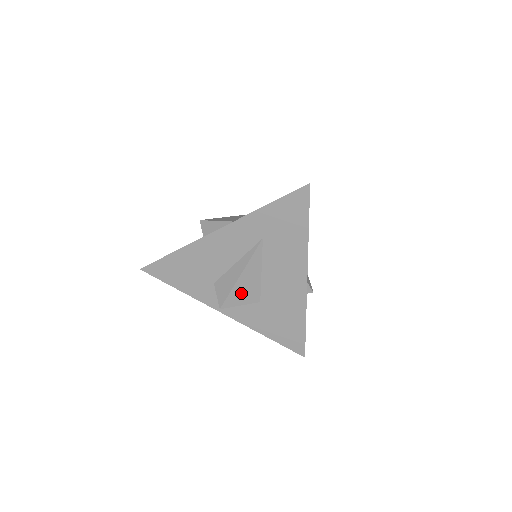
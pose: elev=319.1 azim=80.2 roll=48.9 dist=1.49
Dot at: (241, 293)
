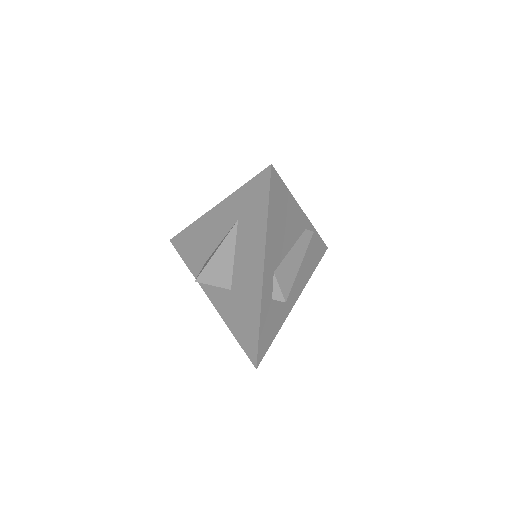
Dot at: (215, 272)
